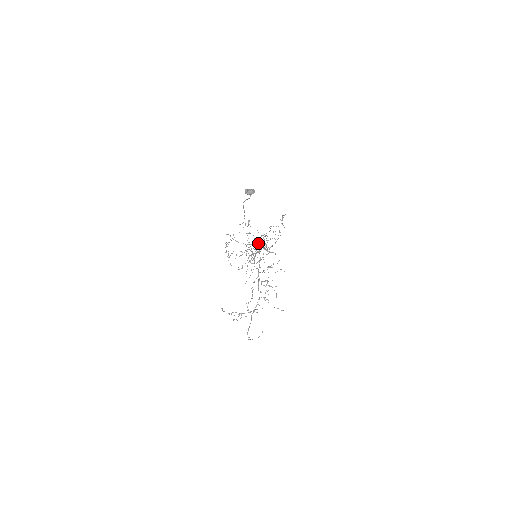
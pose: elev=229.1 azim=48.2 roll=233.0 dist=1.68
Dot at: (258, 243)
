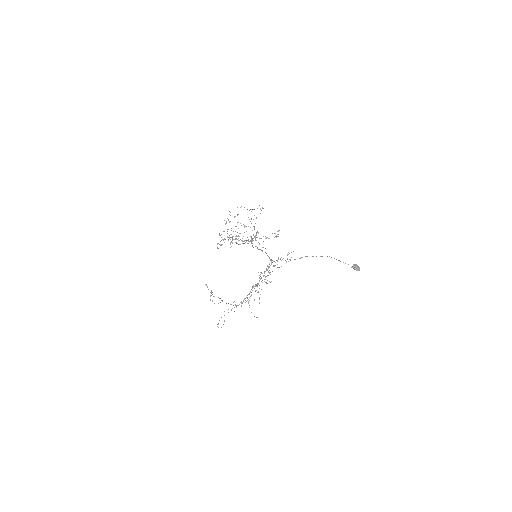
Dot at: occluded
